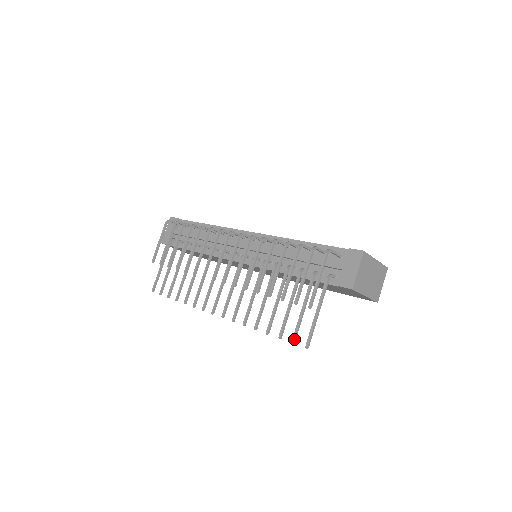
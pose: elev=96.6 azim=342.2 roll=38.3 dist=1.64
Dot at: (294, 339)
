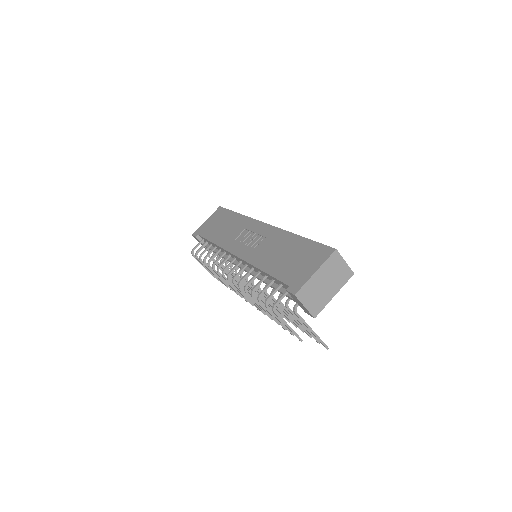
Dot at: (317, 342)
